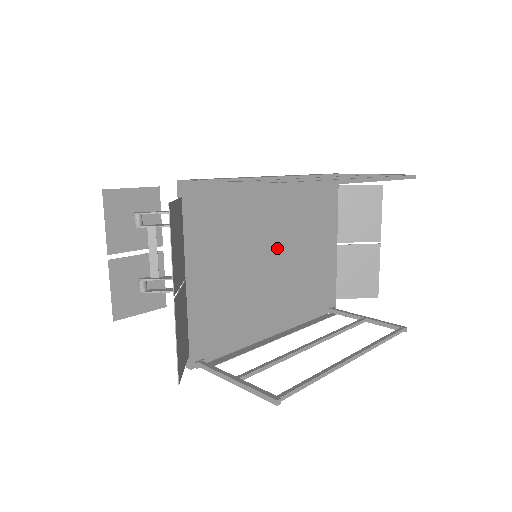
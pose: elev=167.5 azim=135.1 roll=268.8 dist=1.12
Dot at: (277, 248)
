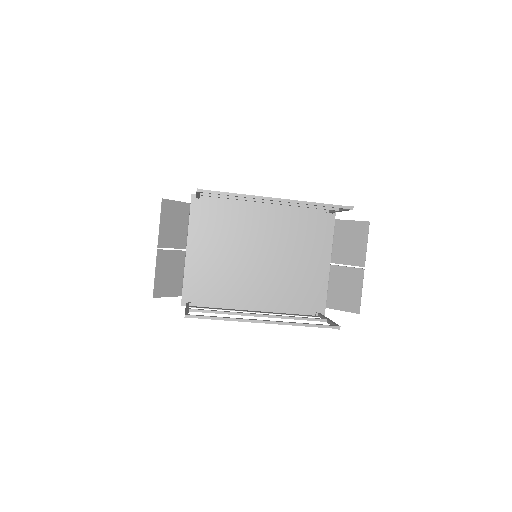
Dot at: (263, 250)
